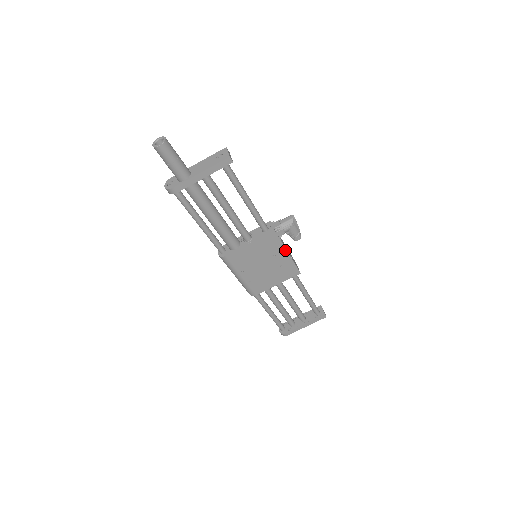
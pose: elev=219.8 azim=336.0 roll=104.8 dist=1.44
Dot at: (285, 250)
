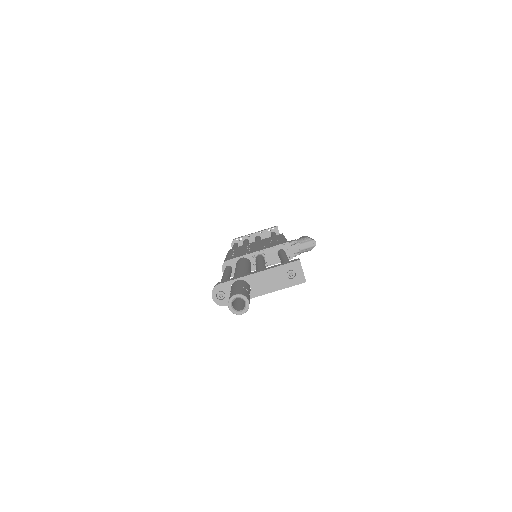
Dot at: occluded
